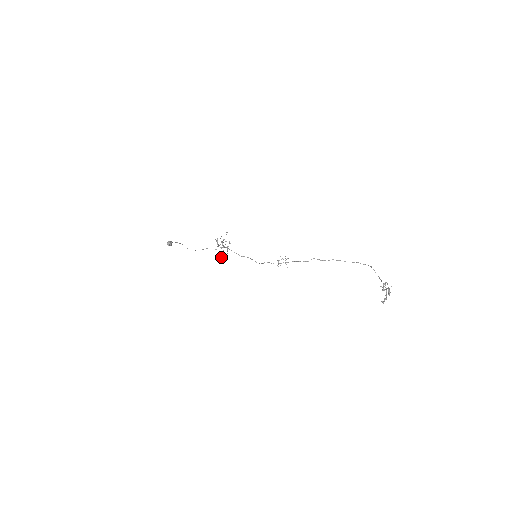
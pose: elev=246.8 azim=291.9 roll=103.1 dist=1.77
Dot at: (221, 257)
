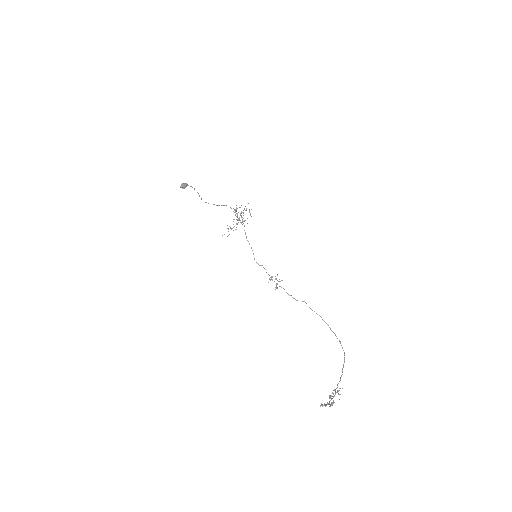
Dot at: (228, 228)
